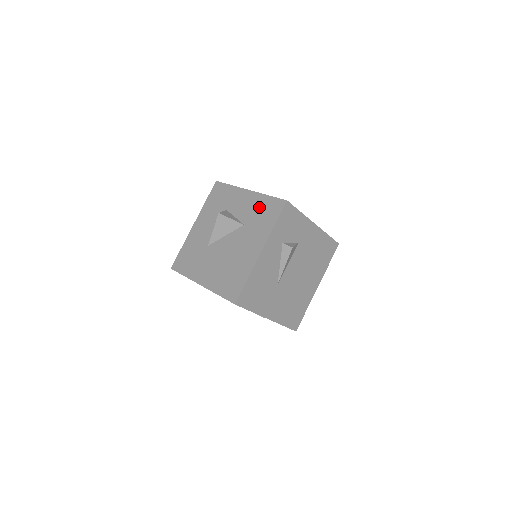
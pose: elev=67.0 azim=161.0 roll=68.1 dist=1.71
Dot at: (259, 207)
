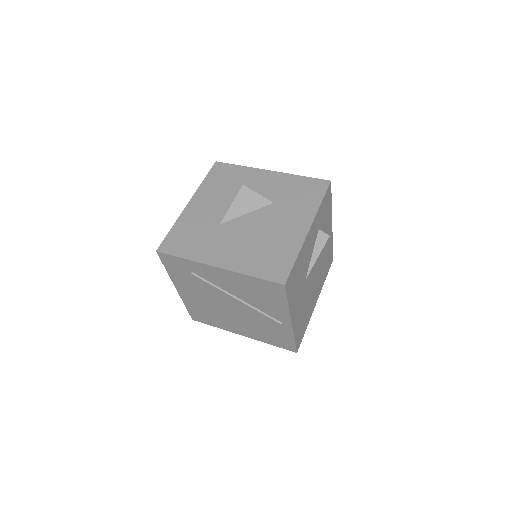
Dot at: (292, 186)
